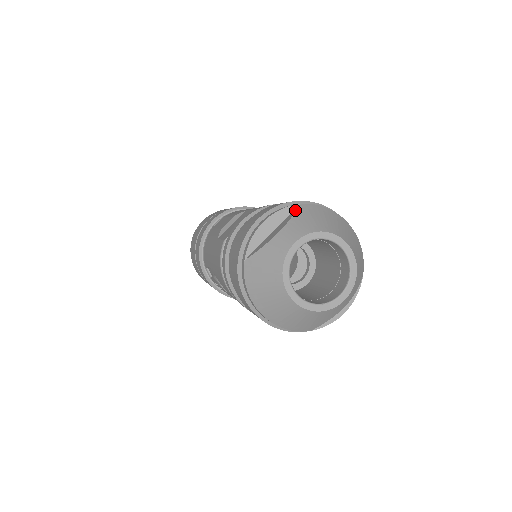
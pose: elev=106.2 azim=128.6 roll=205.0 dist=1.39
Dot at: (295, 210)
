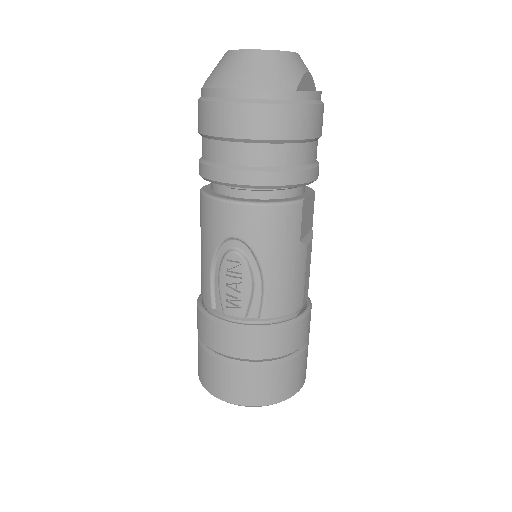
Dot at: occluded
